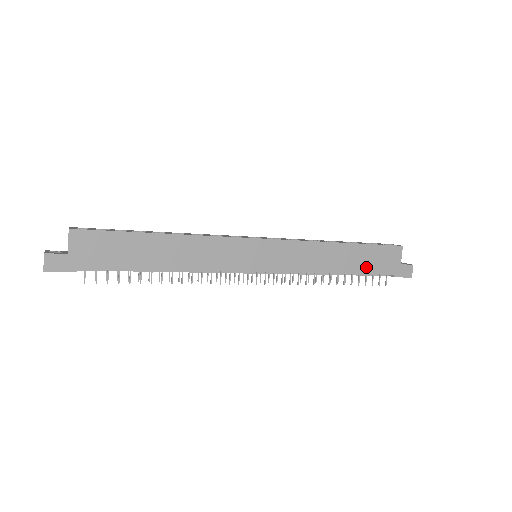
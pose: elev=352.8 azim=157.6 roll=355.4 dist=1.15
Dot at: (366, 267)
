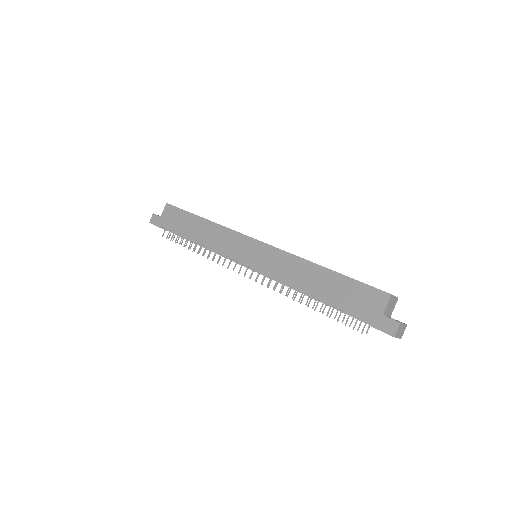
Dot at: (339, 300)
